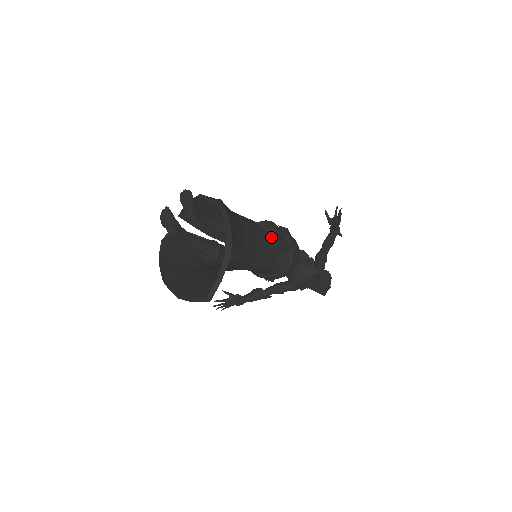
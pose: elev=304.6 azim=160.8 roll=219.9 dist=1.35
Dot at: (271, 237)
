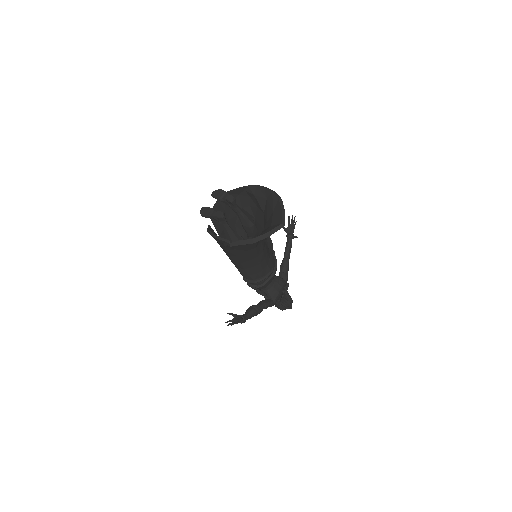
Dot at: occluded
